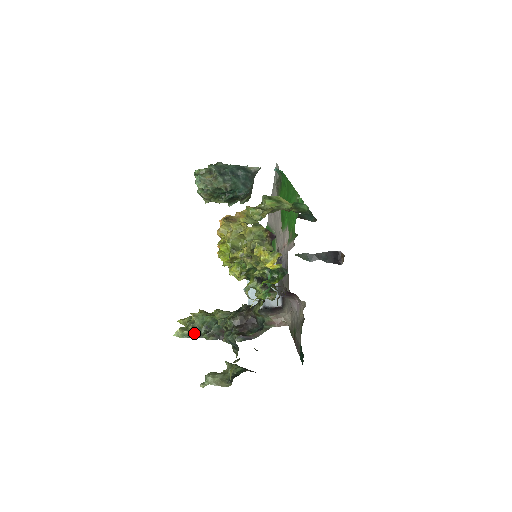
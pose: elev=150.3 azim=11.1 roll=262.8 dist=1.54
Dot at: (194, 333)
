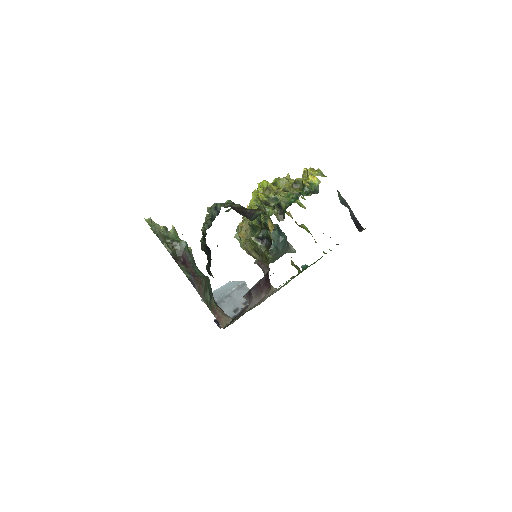
Dot at: occluded
